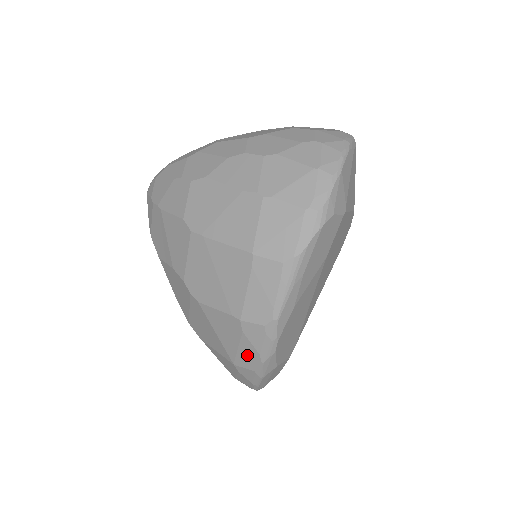
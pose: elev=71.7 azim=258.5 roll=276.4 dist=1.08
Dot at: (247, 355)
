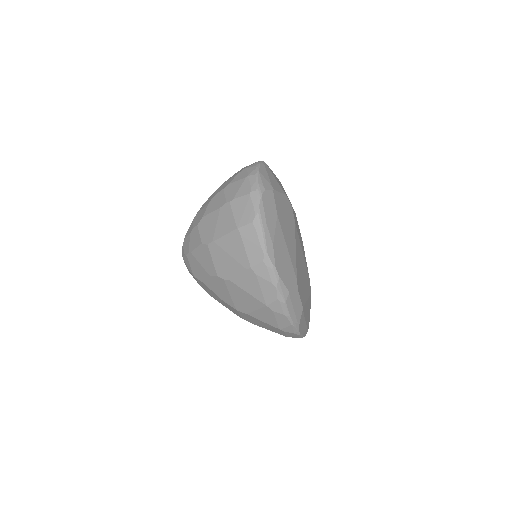
Dot at: (267, 290)
